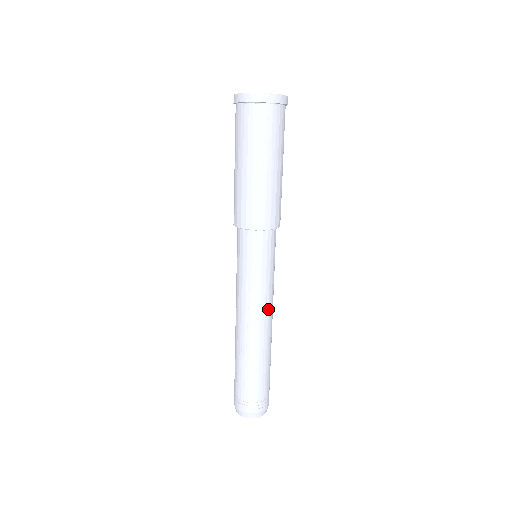
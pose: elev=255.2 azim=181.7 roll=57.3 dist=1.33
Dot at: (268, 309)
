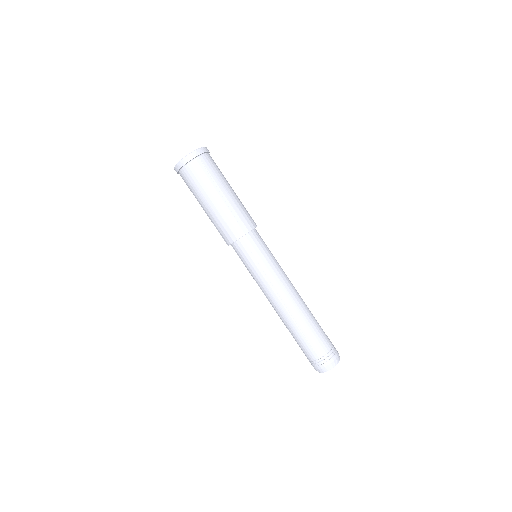
Dot at: (288, 283)
